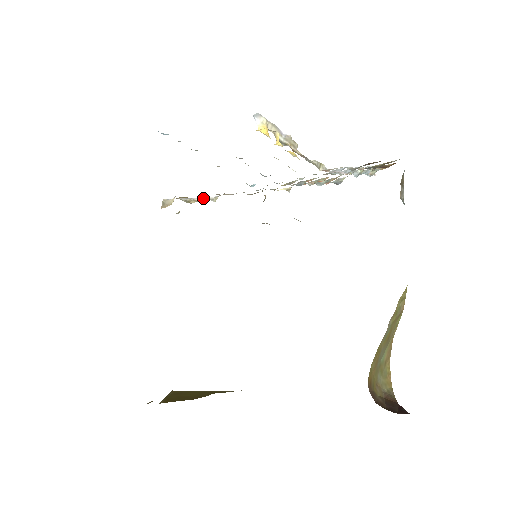
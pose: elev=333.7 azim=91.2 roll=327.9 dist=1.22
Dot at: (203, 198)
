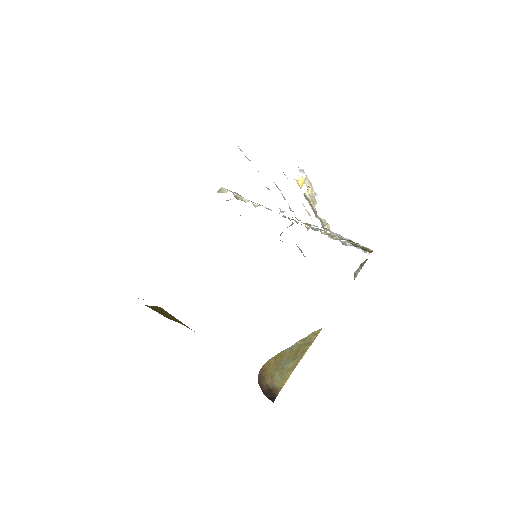
Dot at: (248, 201)
